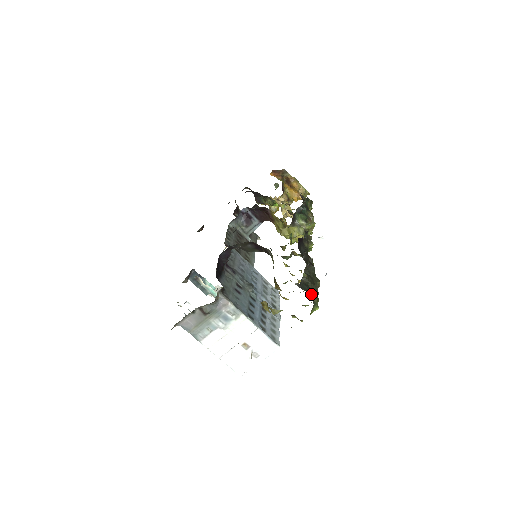
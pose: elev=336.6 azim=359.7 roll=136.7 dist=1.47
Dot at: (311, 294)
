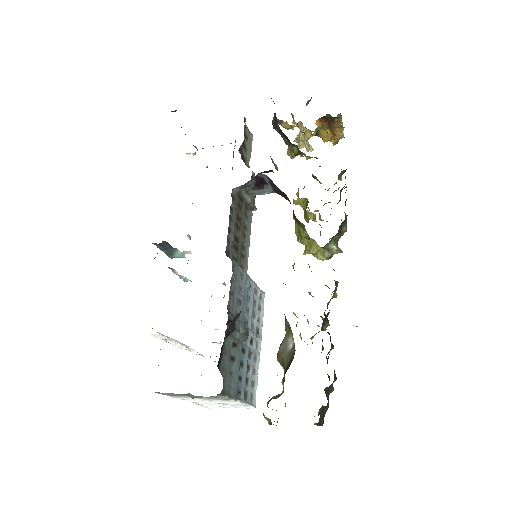
Dot at: (322, 420)
